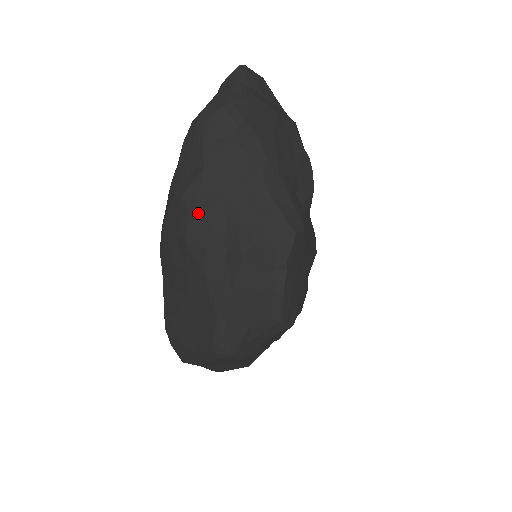
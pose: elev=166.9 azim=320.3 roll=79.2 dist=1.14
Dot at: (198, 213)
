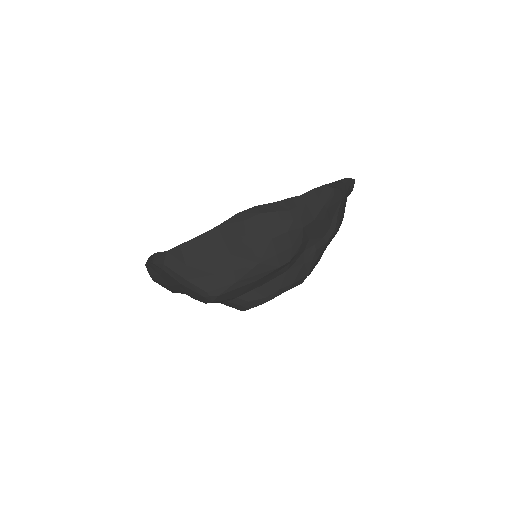
Dot at: (292, 236)
